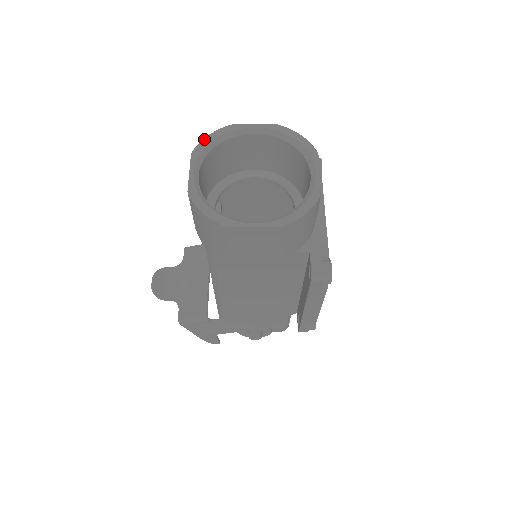
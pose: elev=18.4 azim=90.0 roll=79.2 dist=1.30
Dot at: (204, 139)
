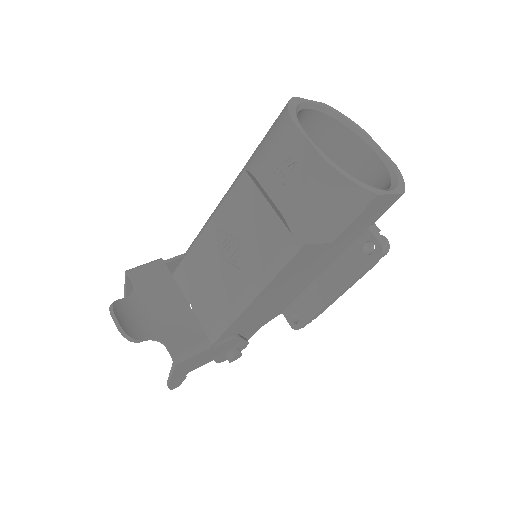
Dot at: (289, 107)
